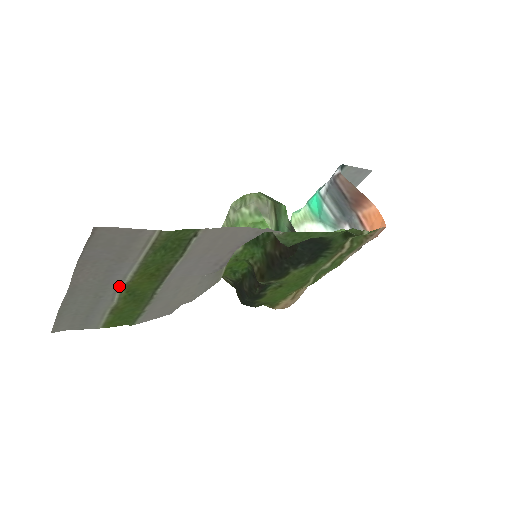
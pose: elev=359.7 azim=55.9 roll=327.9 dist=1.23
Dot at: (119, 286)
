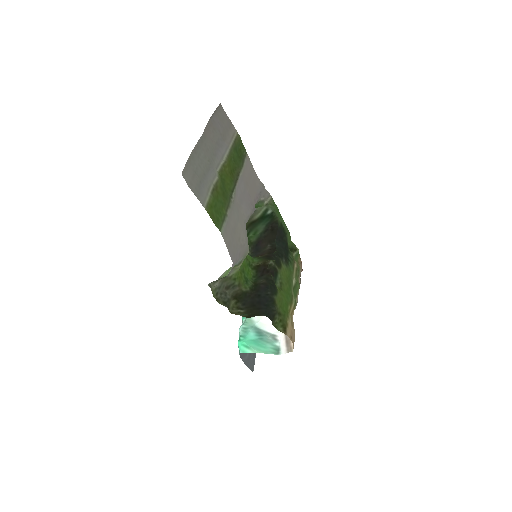
Dot at: (218, 166)
